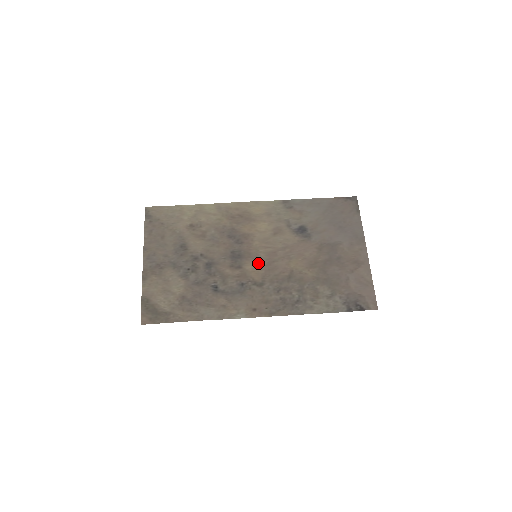
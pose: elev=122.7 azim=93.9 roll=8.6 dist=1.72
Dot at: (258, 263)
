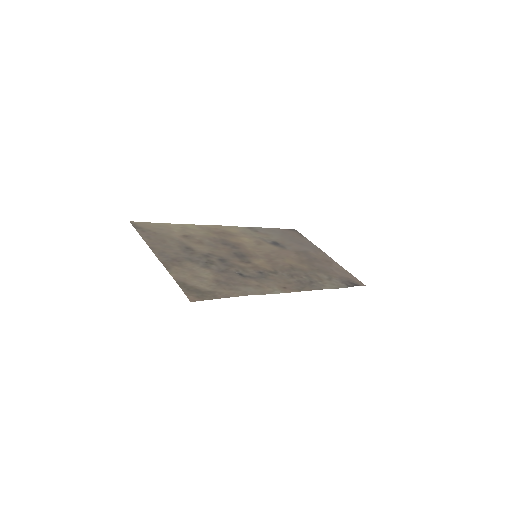
Dot at: (262, 260)
